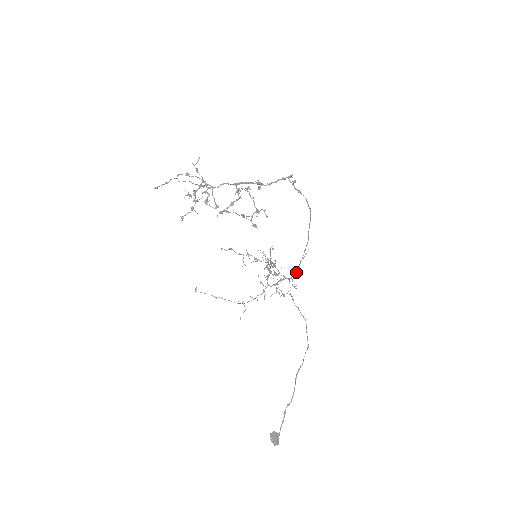
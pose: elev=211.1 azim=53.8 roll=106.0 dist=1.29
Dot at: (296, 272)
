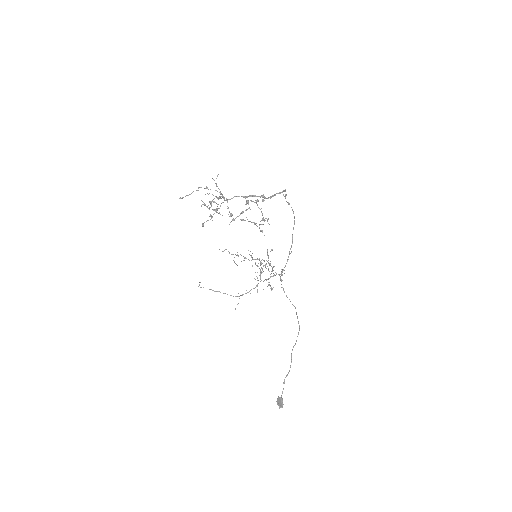
Dot at: (282, 269)
